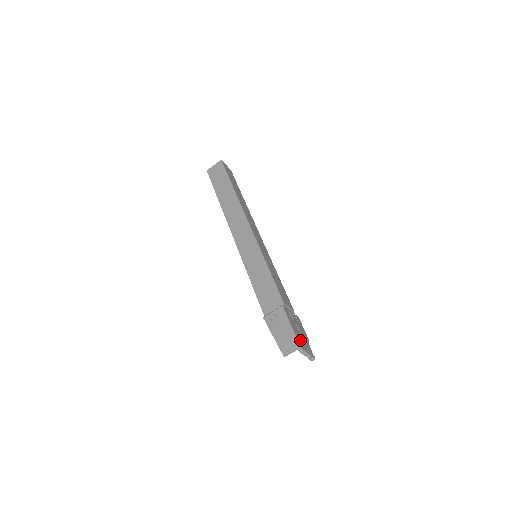
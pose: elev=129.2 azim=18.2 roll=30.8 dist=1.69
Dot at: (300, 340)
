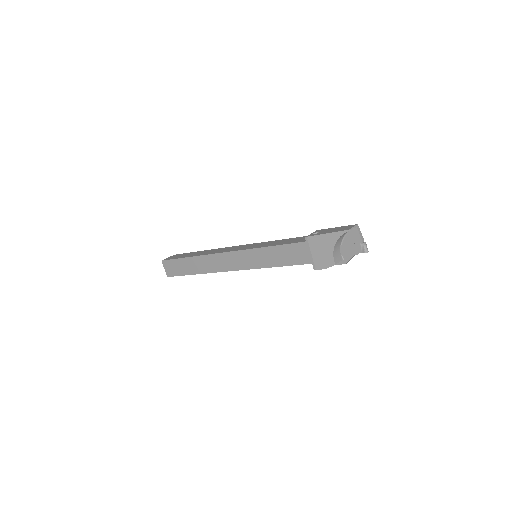
Dot at: (350, 233)
